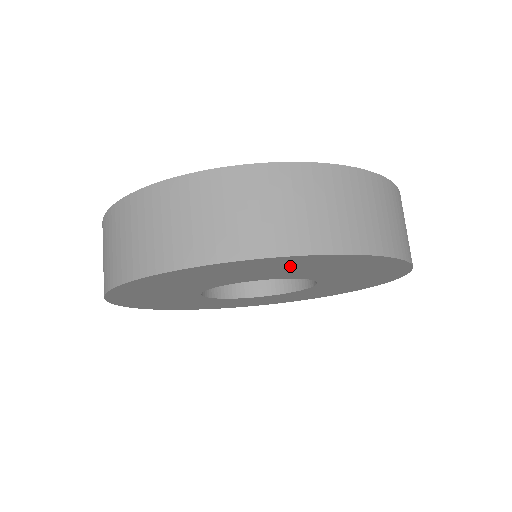
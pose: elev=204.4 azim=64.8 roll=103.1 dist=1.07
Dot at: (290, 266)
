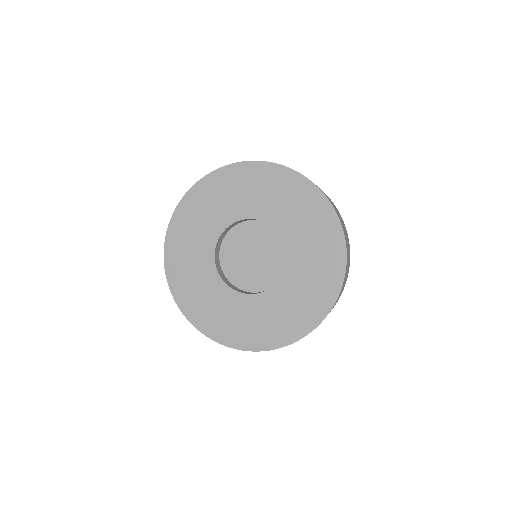
Dot at: (252, 184)
